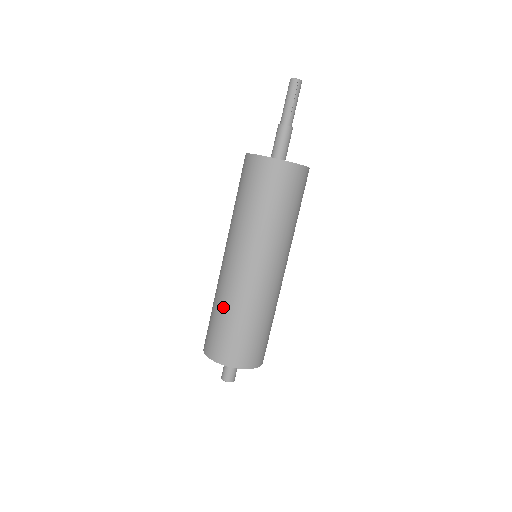
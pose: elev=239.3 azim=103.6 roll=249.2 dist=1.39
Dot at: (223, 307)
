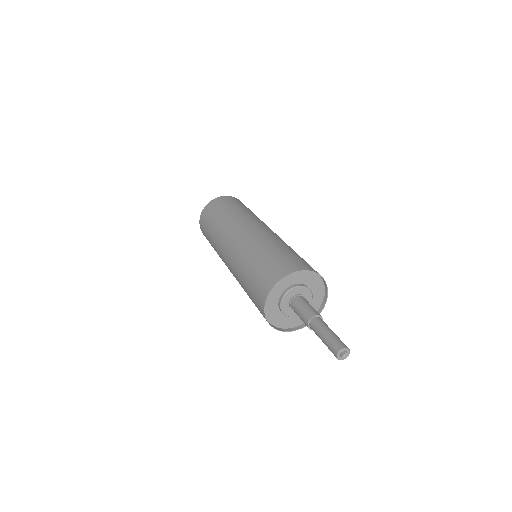
Dot at: occluded
